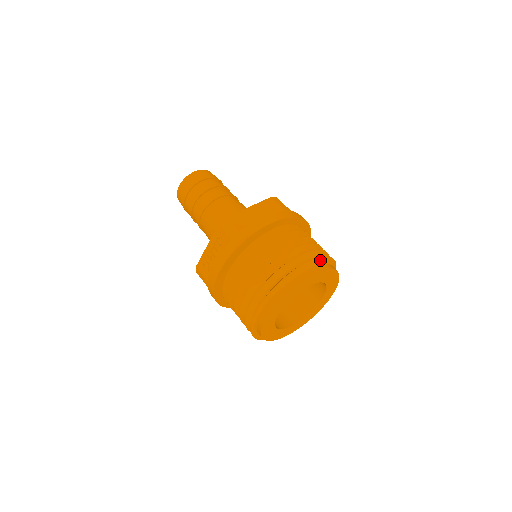
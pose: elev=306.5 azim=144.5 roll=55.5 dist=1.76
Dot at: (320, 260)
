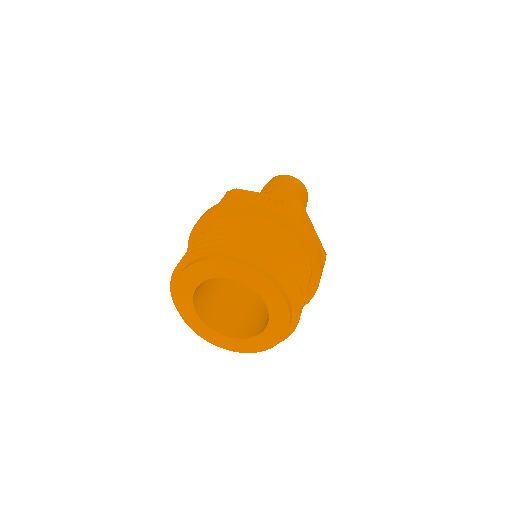
Dot at: (297, 312)
